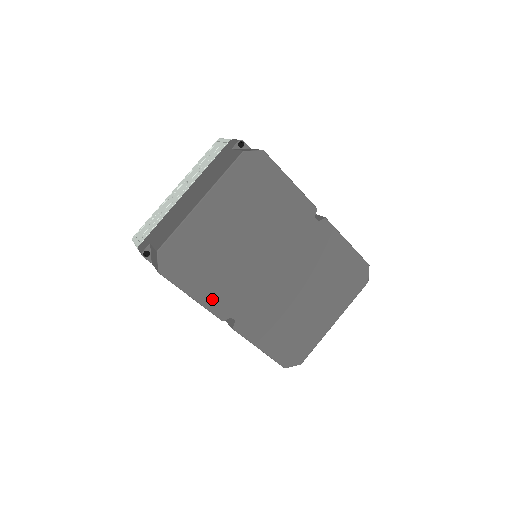
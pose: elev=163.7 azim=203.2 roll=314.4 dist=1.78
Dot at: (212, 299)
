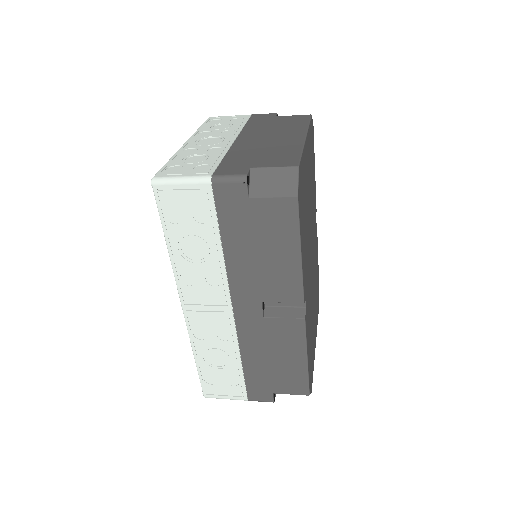
Dot at: (304, 265)
